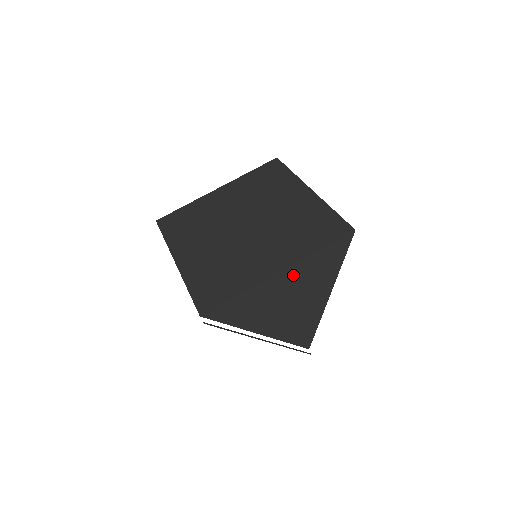
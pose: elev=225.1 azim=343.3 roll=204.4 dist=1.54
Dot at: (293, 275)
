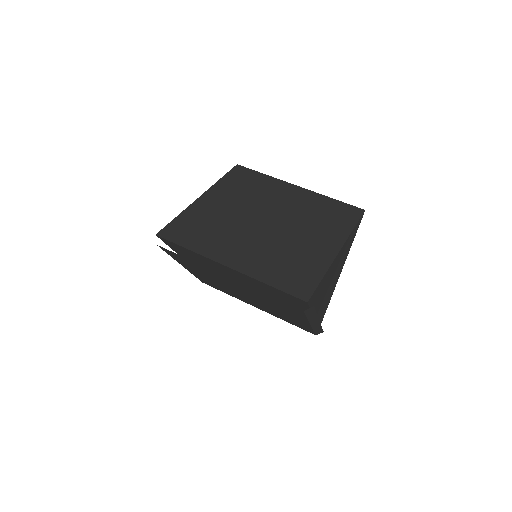
Dot at: (341, 253)
